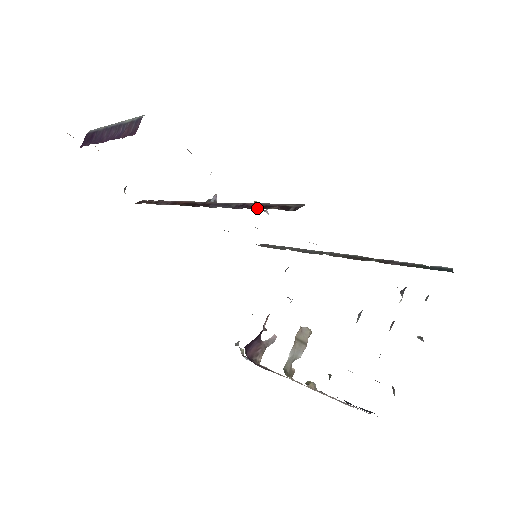
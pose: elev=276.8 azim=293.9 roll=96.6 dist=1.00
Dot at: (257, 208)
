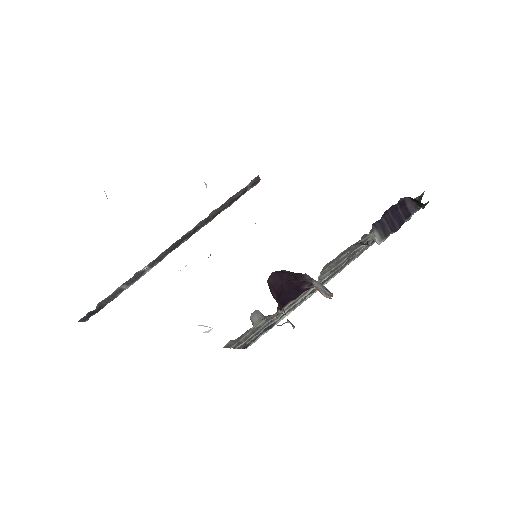
Dot at: occluded
